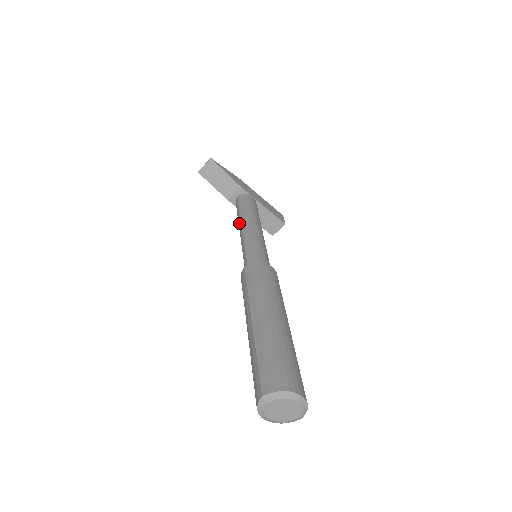
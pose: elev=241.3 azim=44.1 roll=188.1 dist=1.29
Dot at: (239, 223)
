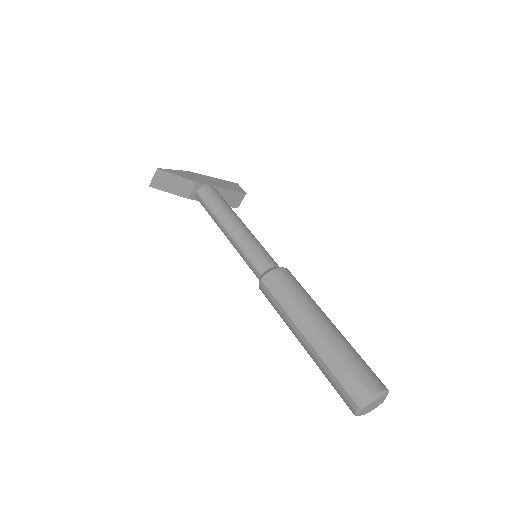
Dot at: (219, 225)
